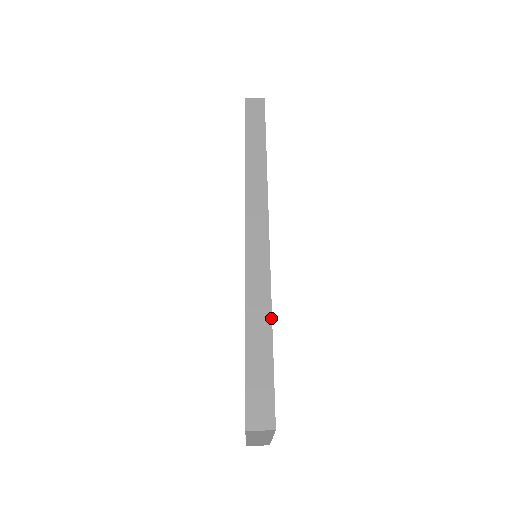
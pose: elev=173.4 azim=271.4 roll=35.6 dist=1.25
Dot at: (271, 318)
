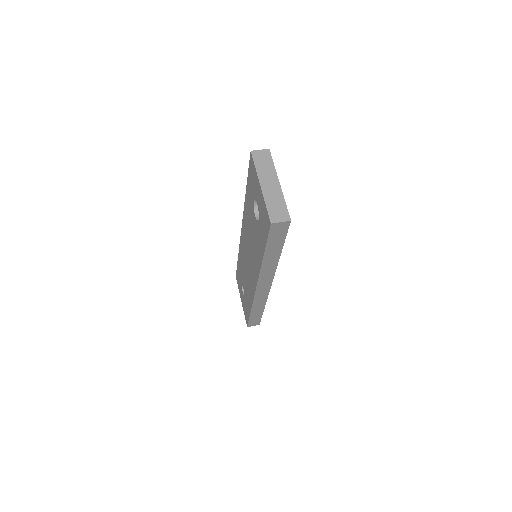
Dot at: (264, 308)
